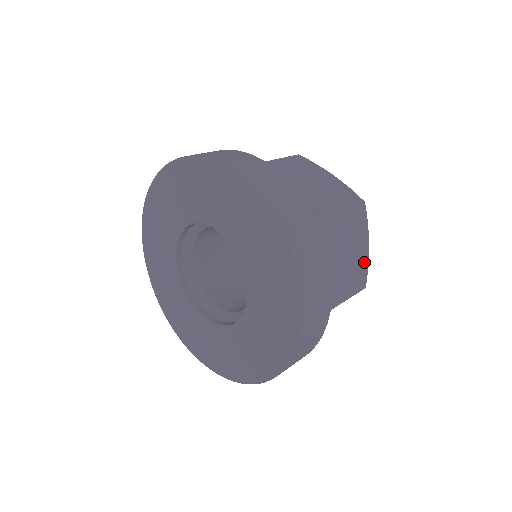
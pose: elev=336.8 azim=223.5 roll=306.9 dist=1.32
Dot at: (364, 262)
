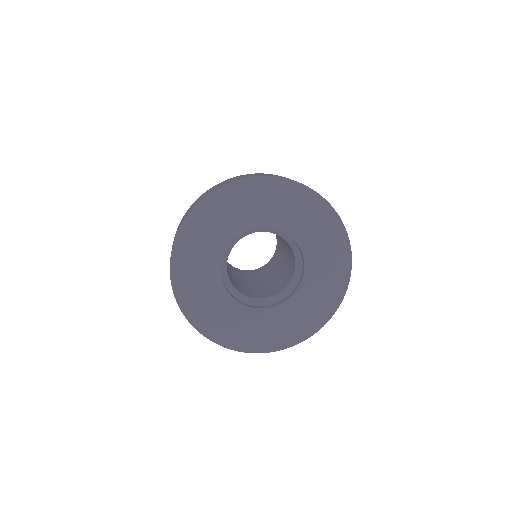
Dot at: occluded
